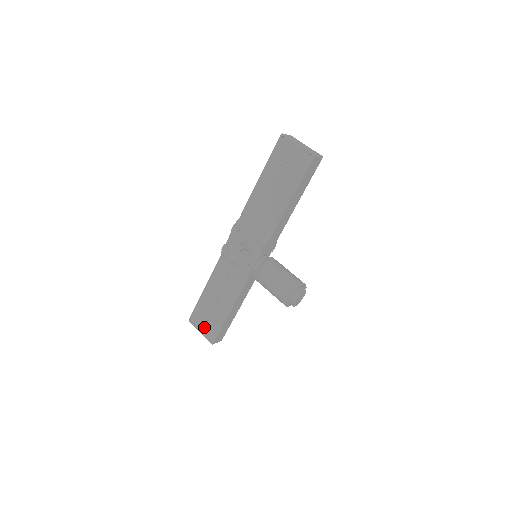
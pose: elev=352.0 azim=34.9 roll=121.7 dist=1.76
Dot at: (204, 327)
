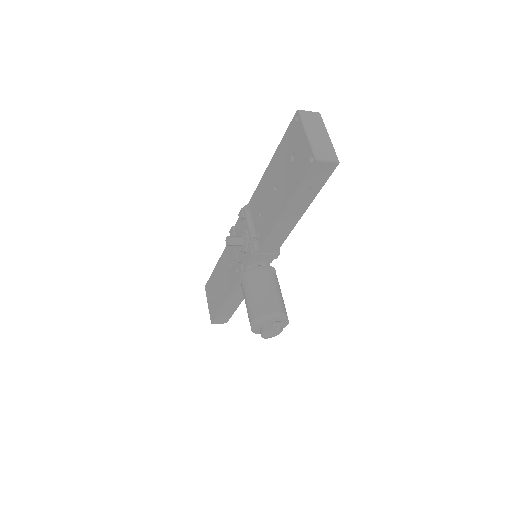
Dot at: (210, 302)
